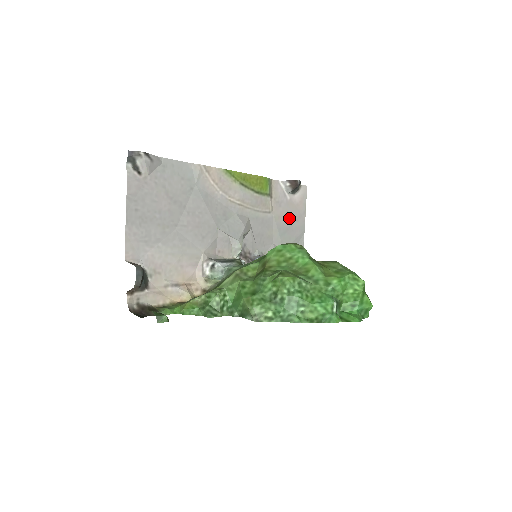
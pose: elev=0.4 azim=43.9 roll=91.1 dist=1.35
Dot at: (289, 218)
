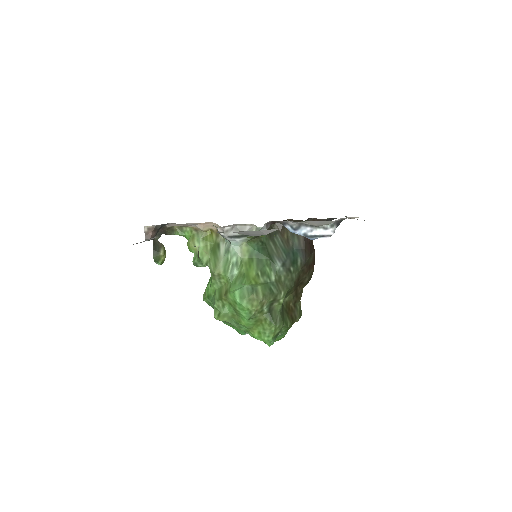
Dot at: occluded
